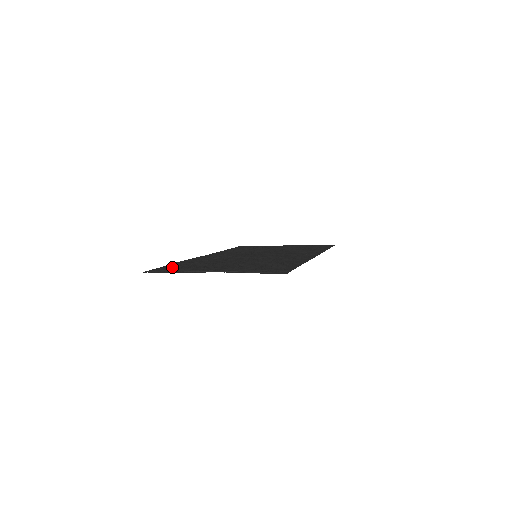
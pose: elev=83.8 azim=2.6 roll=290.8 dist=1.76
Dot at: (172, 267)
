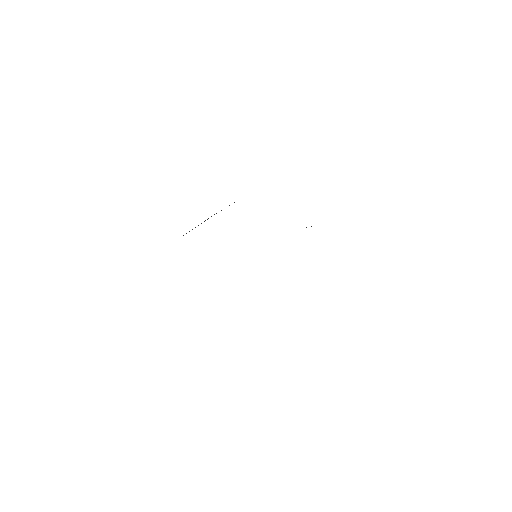
Dot at: occluded
